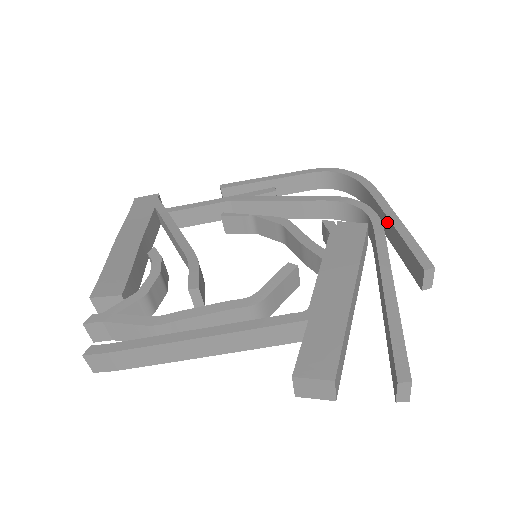
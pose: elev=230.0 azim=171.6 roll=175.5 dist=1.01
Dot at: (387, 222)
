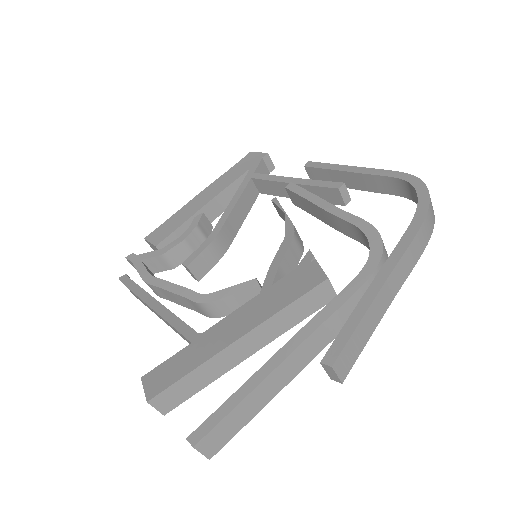
Dot at: (376, 283)
